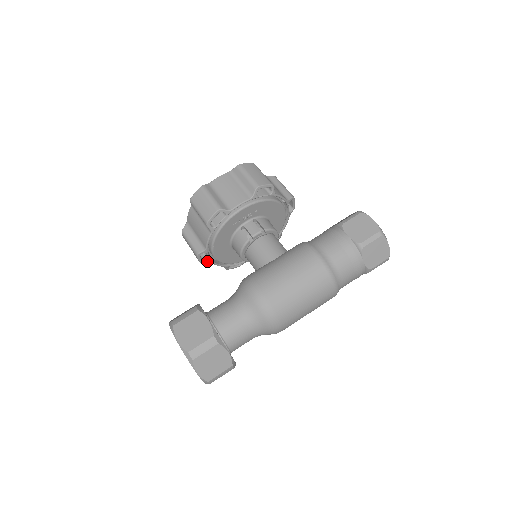
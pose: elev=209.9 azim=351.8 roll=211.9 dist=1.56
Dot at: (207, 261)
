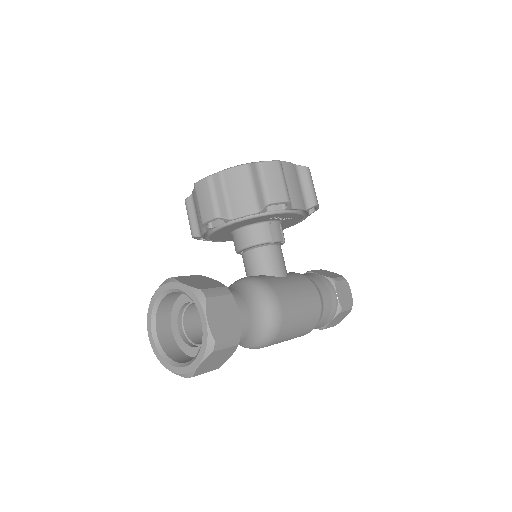
Dot at: (208, 225)
